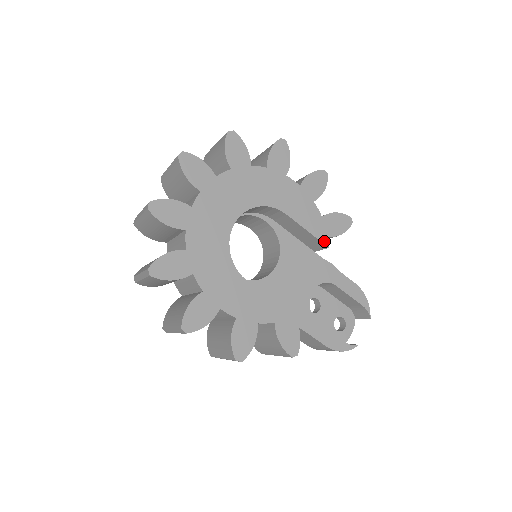
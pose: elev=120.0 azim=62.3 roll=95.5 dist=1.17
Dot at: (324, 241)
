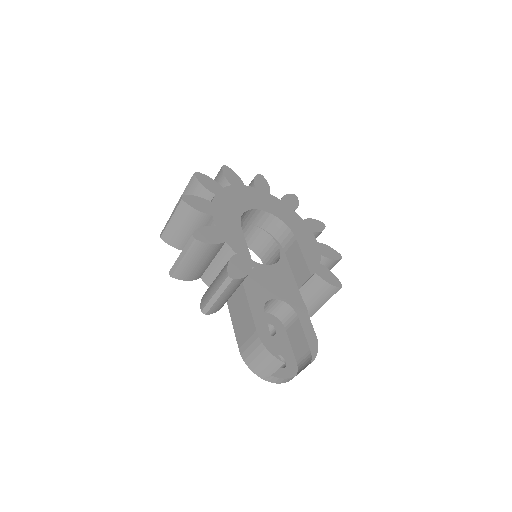
Dot at: (311, 271)
